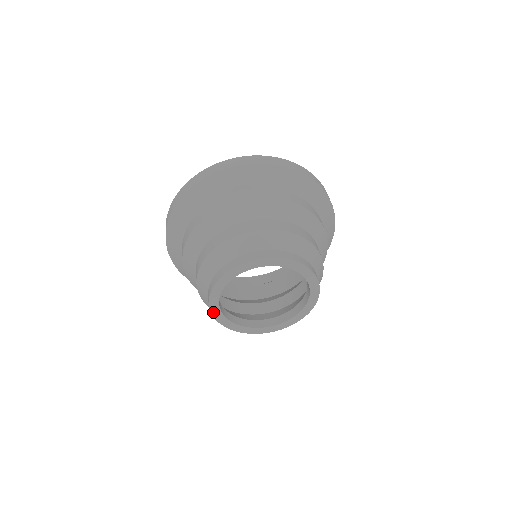
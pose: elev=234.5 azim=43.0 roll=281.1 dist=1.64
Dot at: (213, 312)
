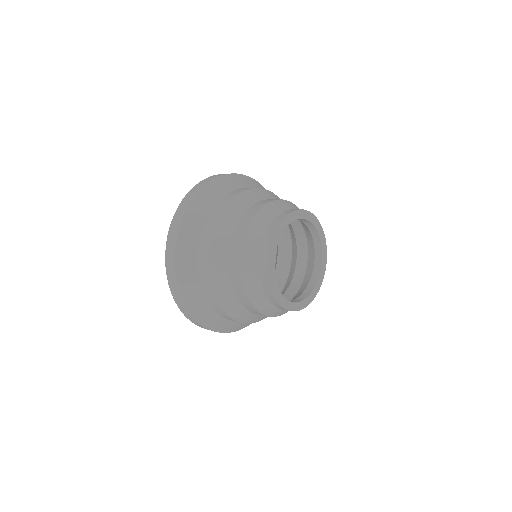
Dot at: (274, 292)
